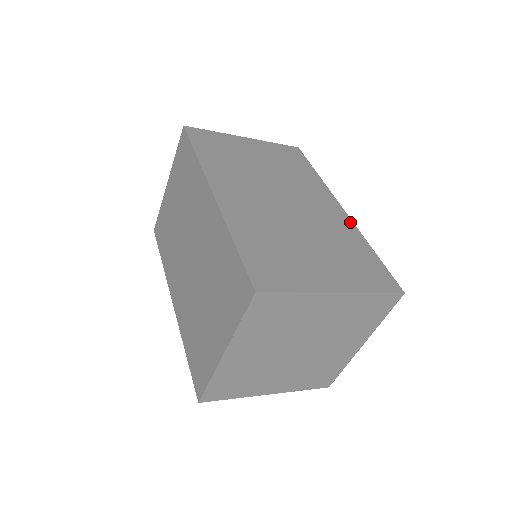
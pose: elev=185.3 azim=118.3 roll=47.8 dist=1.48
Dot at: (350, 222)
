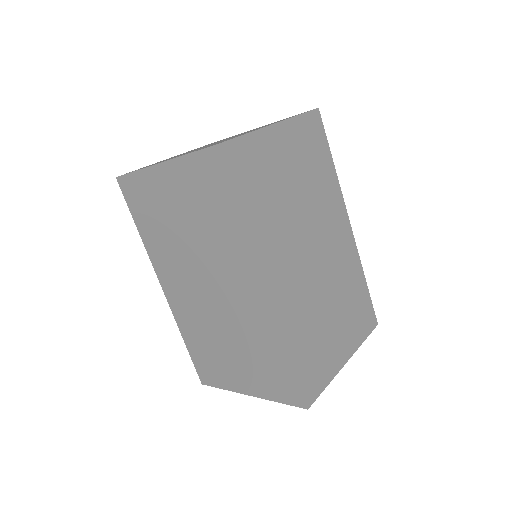
Dot at: (355, 247)
